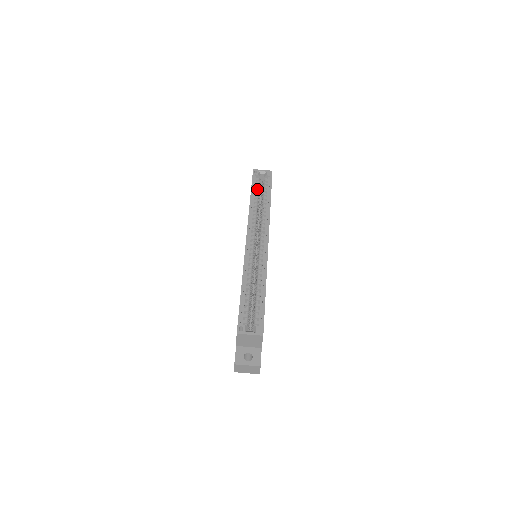
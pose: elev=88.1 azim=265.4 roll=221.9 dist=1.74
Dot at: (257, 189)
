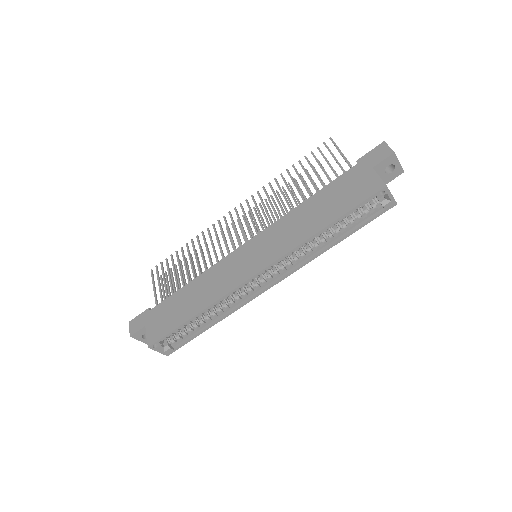
Dot at: occluded
